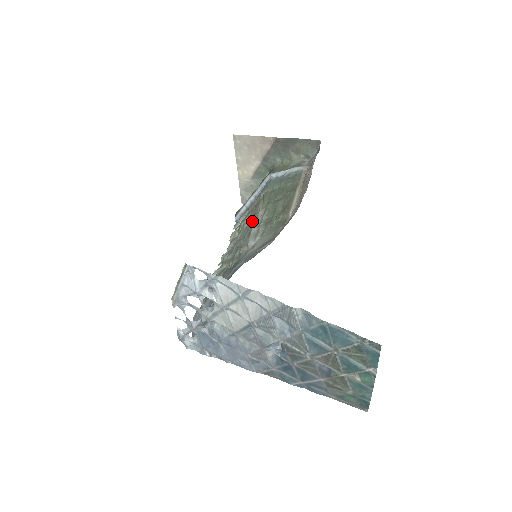
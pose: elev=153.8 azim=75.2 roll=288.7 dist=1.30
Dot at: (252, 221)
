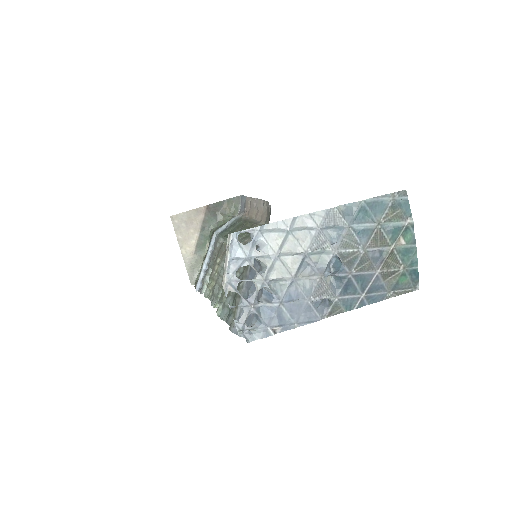
Dot at: occluded
